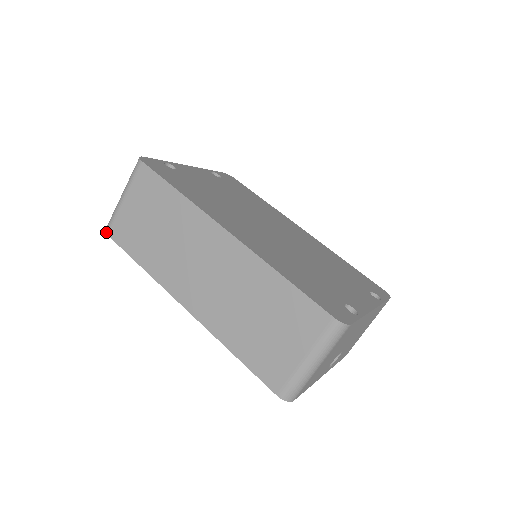
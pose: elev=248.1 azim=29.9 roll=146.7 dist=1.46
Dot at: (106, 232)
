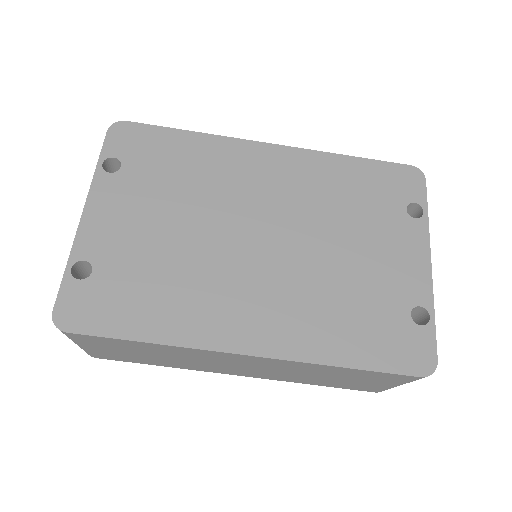
Dot at: occluded
